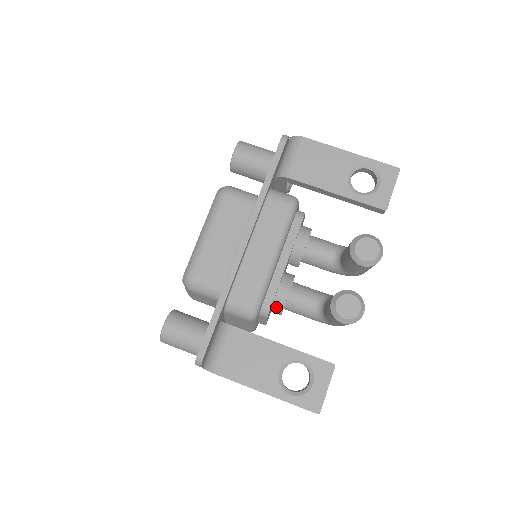
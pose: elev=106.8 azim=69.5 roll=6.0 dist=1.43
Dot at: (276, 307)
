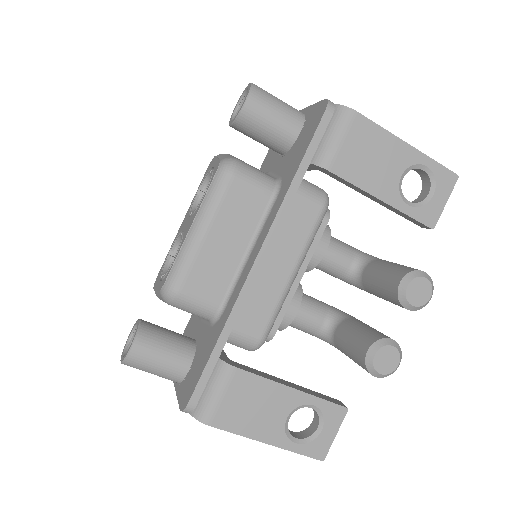
Dot at: occluded
